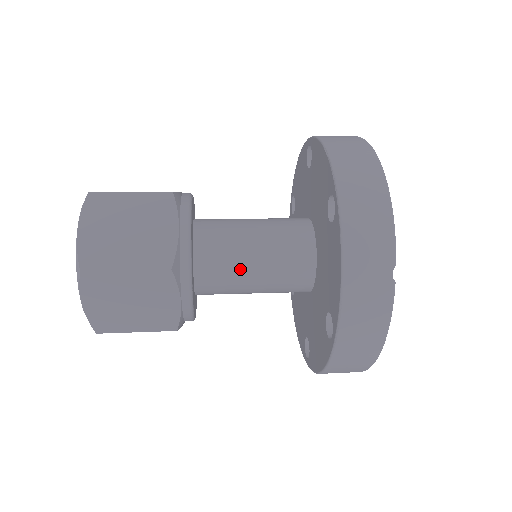
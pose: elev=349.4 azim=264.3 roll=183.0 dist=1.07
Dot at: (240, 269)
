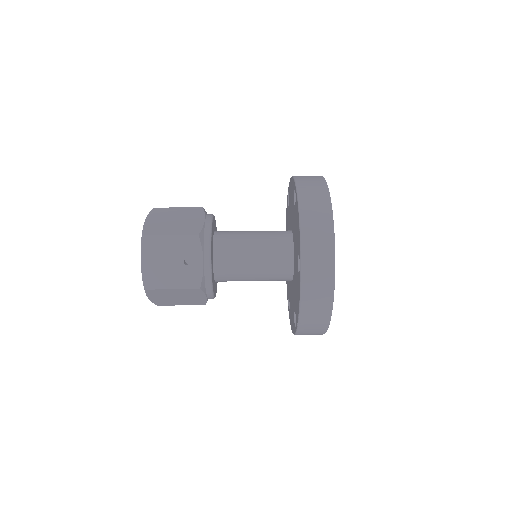
Dot at: occluded
